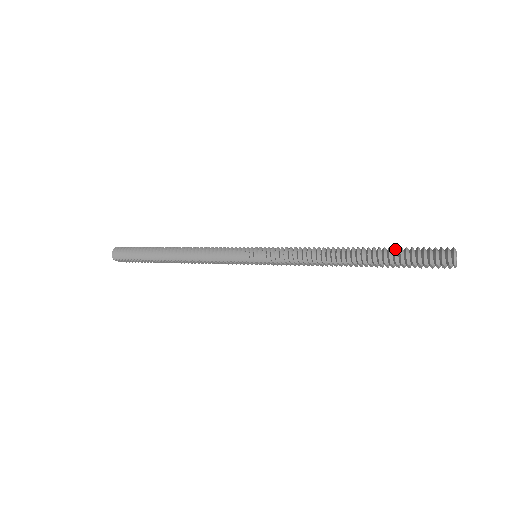
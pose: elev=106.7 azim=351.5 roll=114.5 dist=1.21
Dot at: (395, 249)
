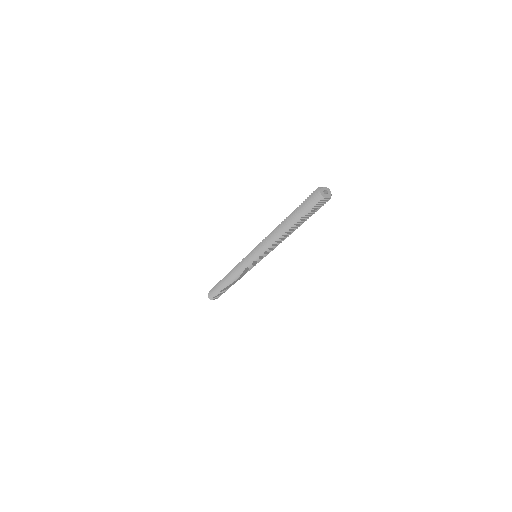
Dot at: (297, 209)
